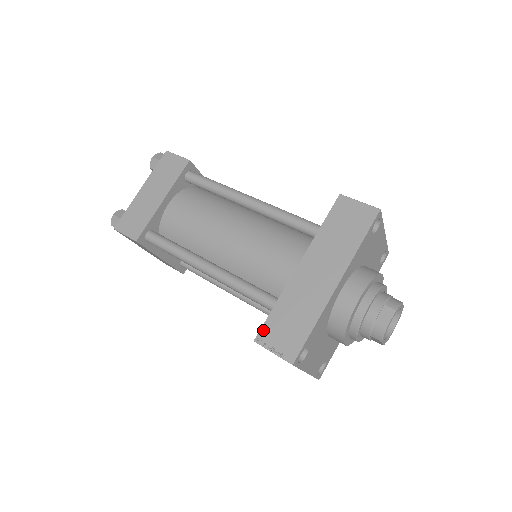
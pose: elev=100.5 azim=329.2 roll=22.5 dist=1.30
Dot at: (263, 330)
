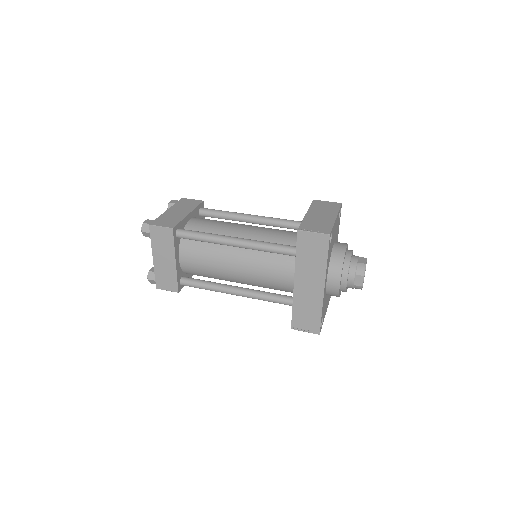
Dot at: (293, 323)
